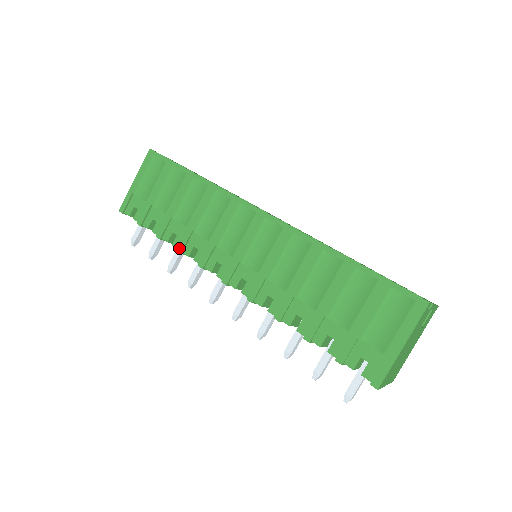
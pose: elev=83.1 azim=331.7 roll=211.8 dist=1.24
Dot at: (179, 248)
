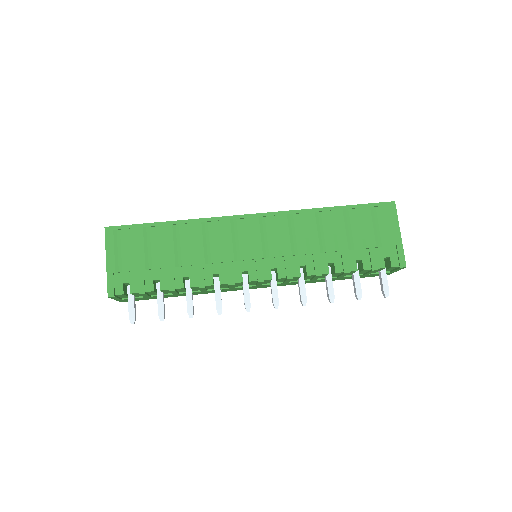
Dot at: (200, 284)
